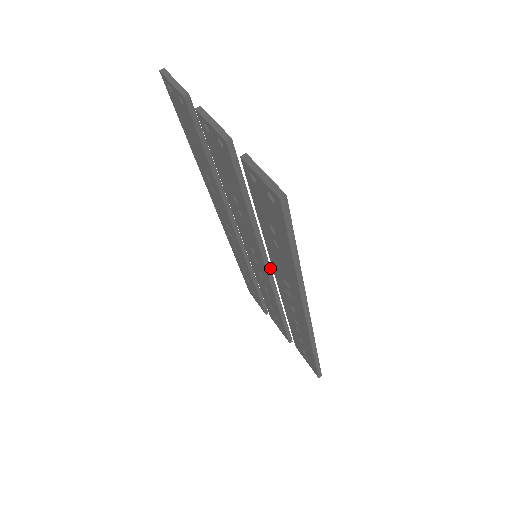
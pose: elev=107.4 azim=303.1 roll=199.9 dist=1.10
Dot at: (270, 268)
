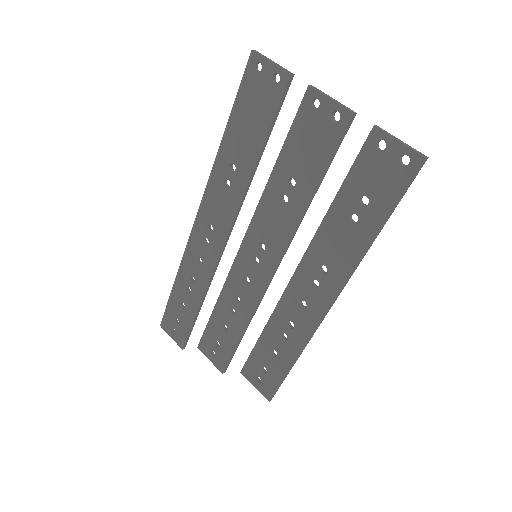
Dot at: occluded
